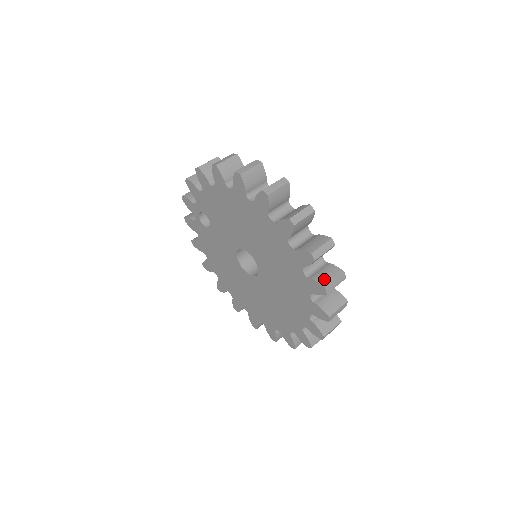
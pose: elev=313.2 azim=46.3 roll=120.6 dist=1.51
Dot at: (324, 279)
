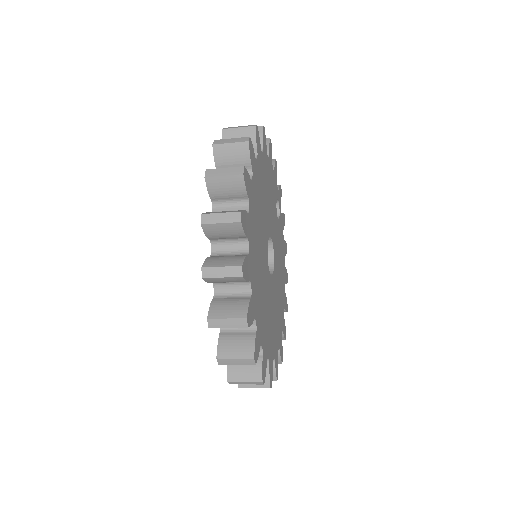
Dot at: (214, 261)
